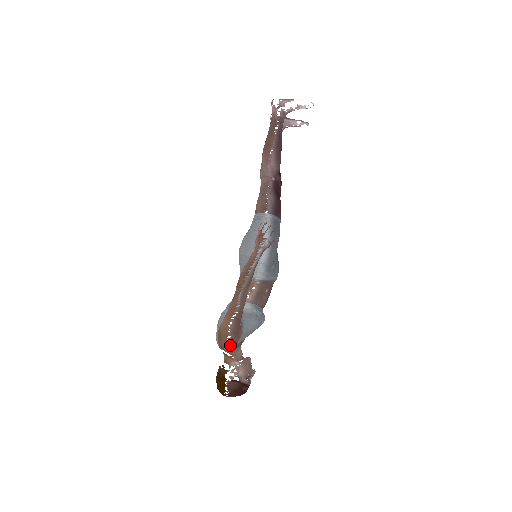
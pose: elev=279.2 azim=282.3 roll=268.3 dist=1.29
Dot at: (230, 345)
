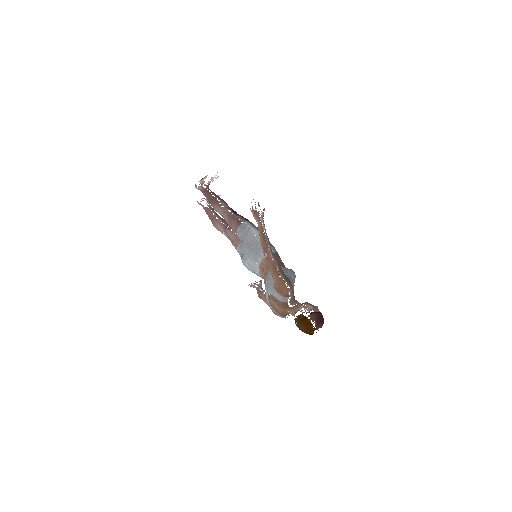
Dot at: (290, 288)
